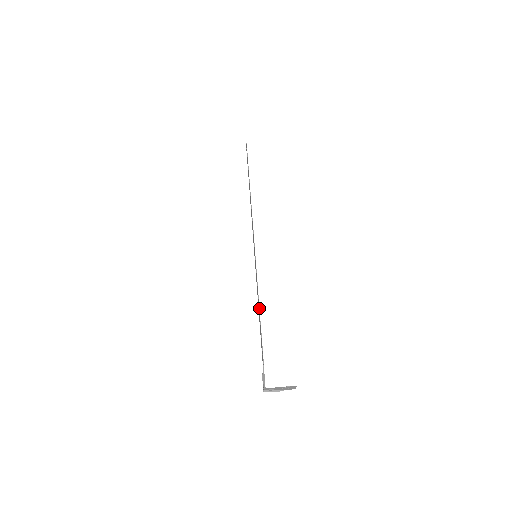
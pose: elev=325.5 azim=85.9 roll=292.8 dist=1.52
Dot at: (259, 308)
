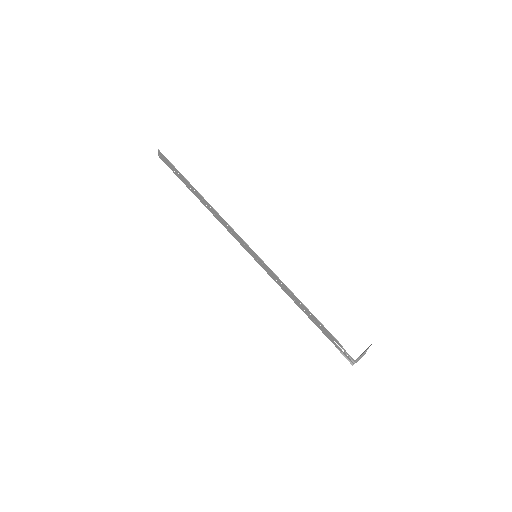
Dot at: (299, 300)
